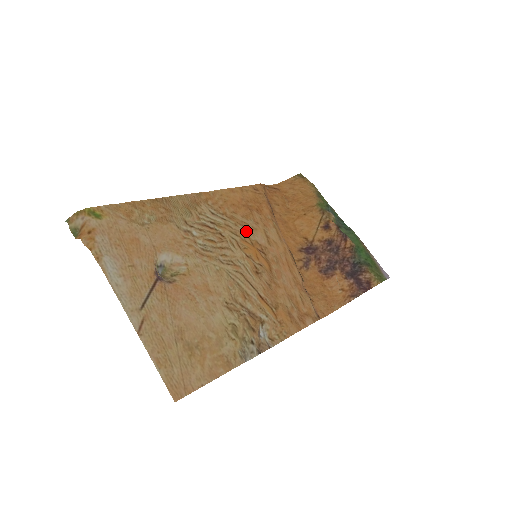
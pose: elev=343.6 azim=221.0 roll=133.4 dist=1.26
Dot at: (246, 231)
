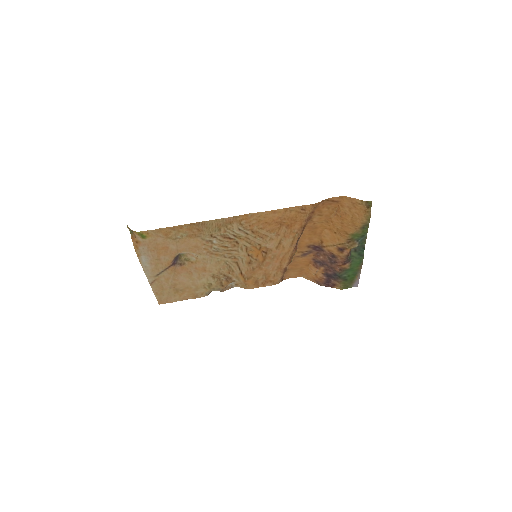
Dot at: (261, 241)
